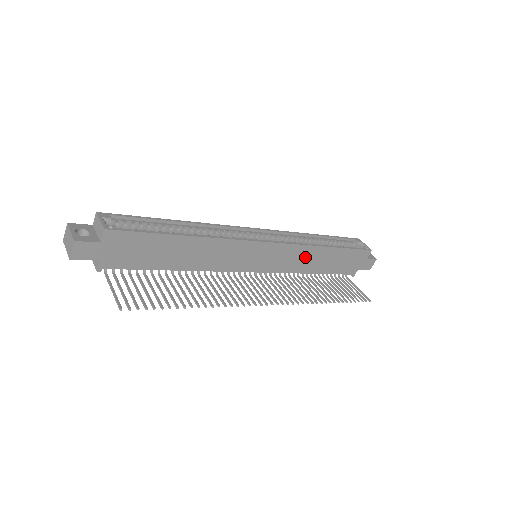
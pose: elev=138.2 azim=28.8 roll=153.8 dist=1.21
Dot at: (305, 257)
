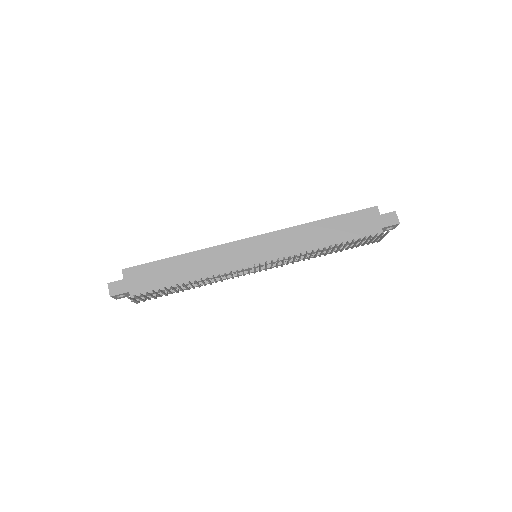
Dot at: (301, 237)
